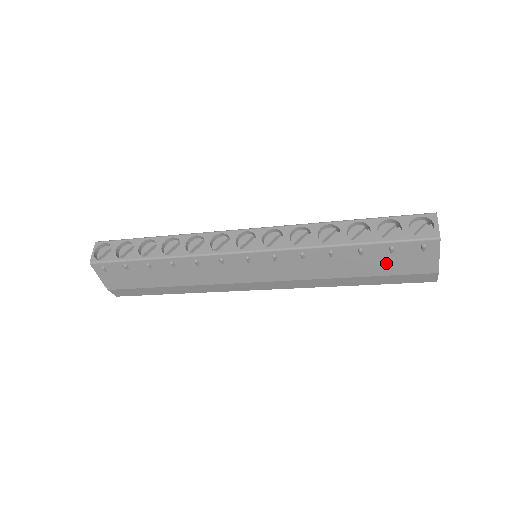
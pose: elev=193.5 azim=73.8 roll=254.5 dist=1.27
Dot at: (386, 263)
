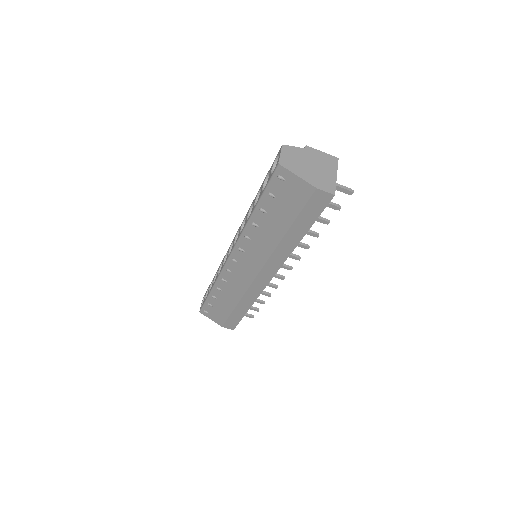
Dot at: (284, 207)
